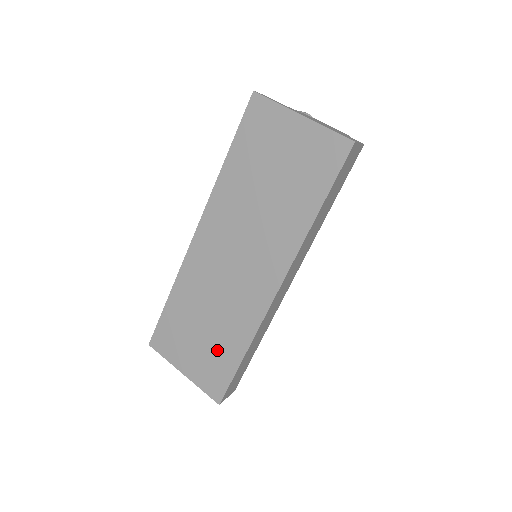
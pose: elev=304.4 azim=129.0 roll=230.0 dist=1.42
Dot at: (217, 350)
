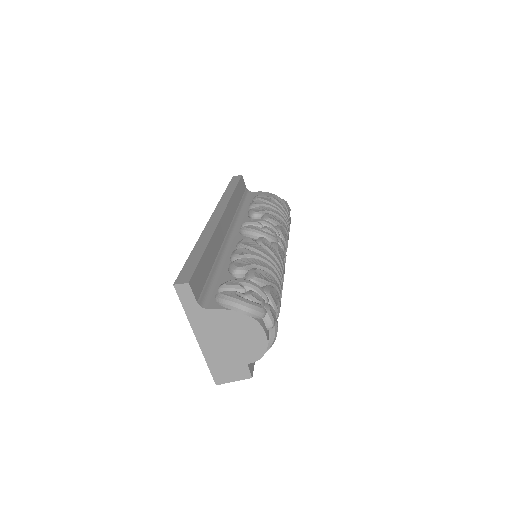
Dot at: occluded
